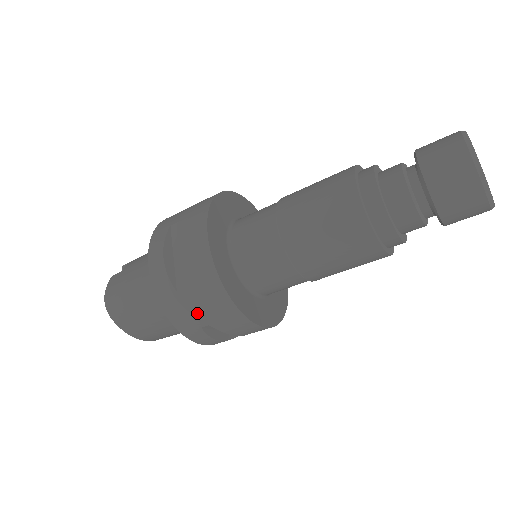
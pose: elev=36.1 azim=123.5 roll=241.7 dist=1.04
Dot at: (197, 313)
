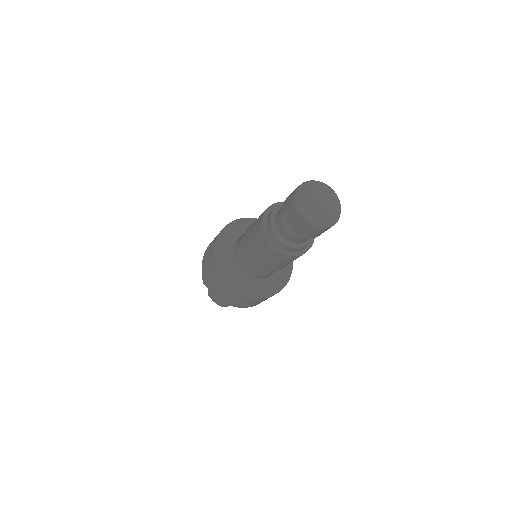
Dot at: occluded
